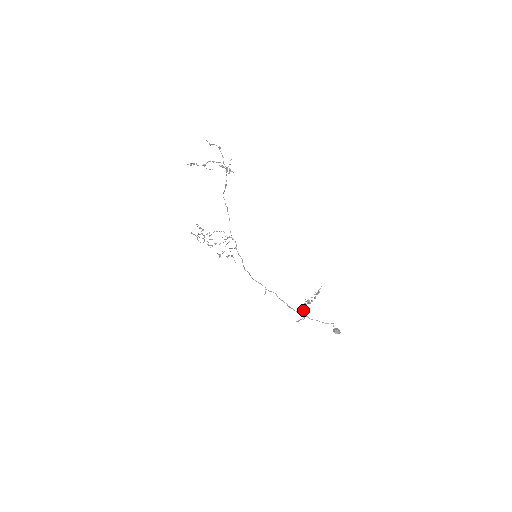
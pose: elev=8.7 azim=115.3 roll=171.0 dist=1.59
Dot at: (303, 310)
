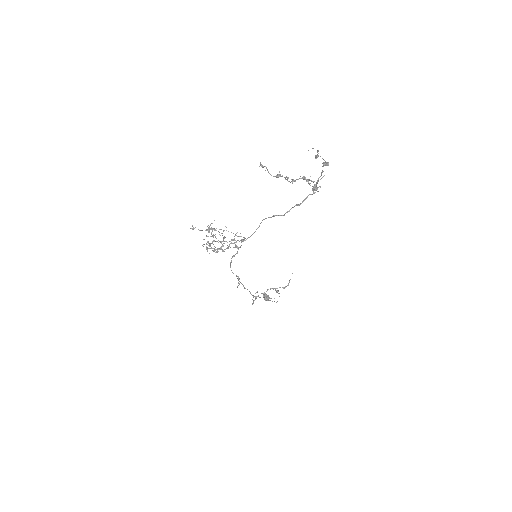
Dot at: occluded
